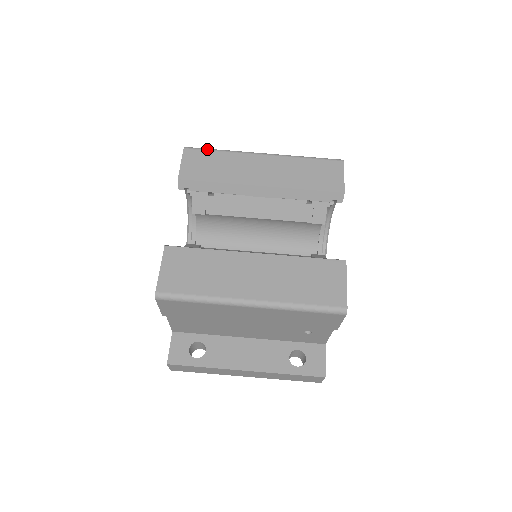
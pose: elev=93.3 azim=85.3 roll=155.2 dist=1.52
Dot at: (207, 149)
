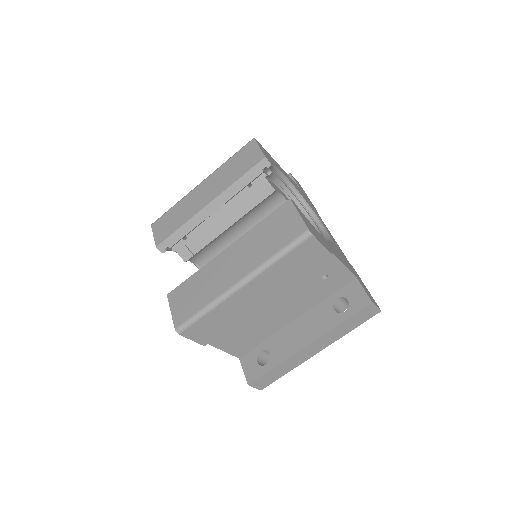
Dot at: (165, 213)
